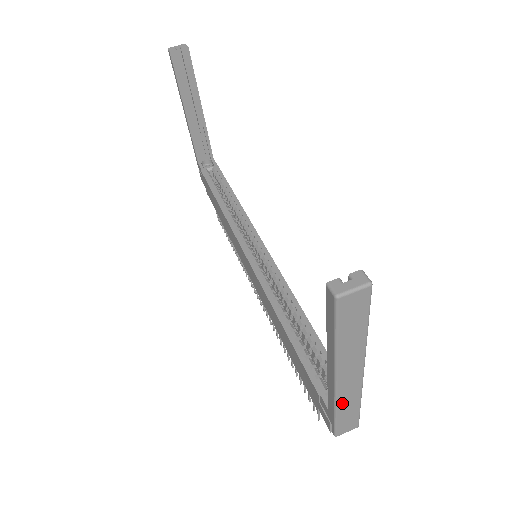
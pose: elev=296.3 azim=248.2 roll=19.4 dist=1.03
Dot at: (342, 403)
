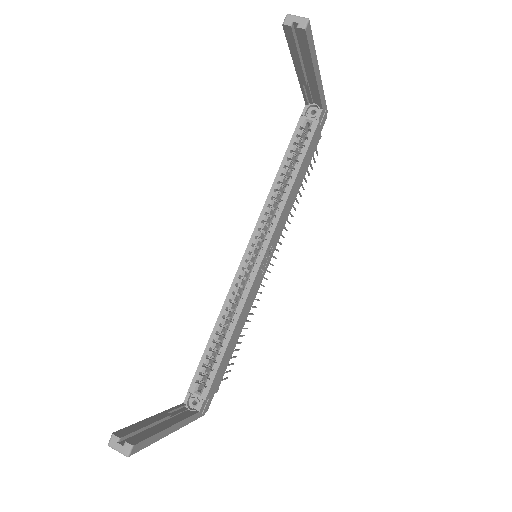
Dot at: occluded
